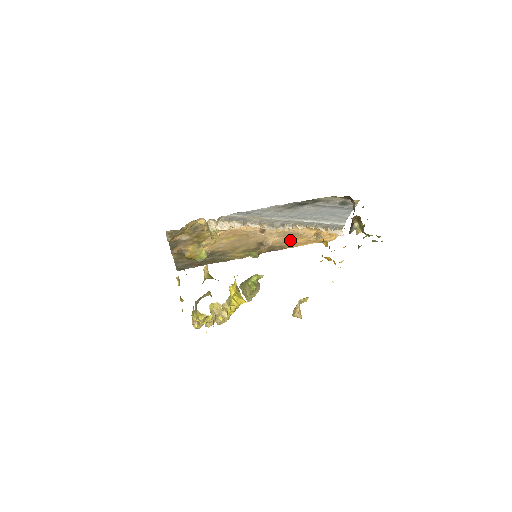
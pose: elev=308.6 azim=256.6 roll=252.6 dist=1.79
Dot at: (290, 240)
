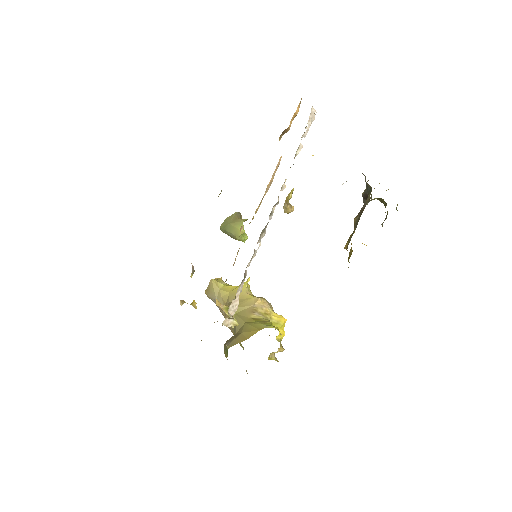
Dot at: occluded
